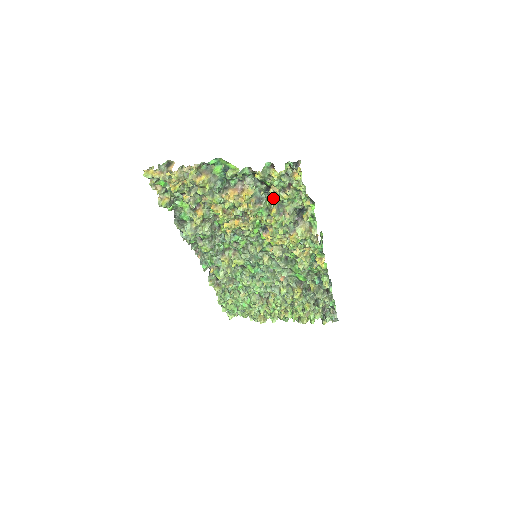
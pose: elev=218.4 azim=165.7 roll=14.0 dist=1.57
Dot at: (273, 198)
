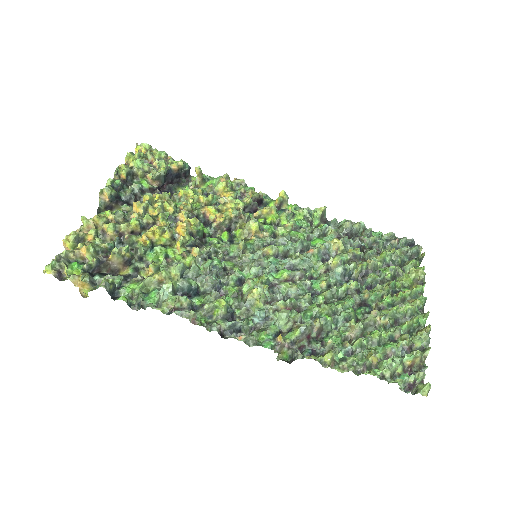
Dot at: occluded
